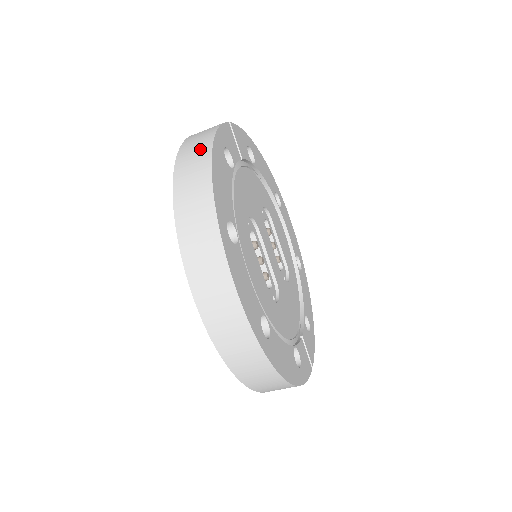
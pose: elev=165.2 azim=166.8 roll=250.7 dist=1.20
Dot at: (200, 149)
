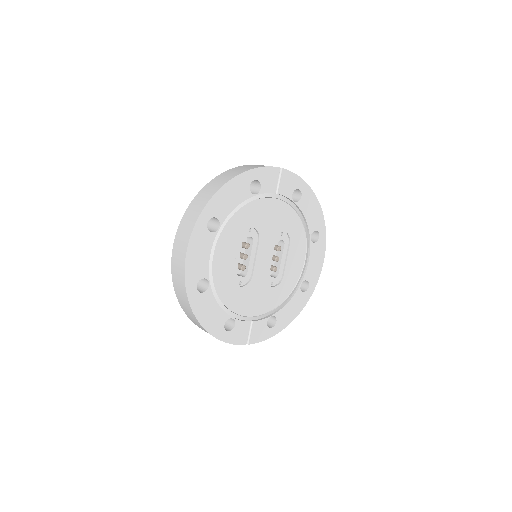
Dot at: (234, 173)
